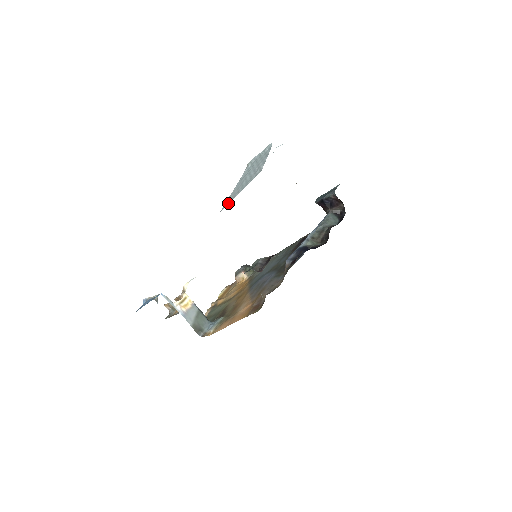
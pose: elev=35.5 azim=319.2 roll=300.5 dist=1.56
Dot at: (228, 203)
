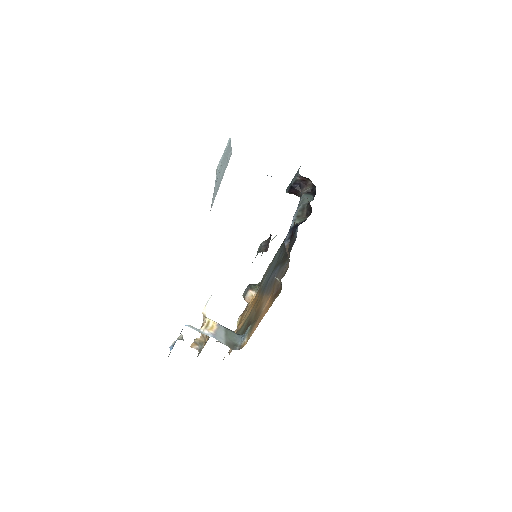
Dot at: (214, 199)
